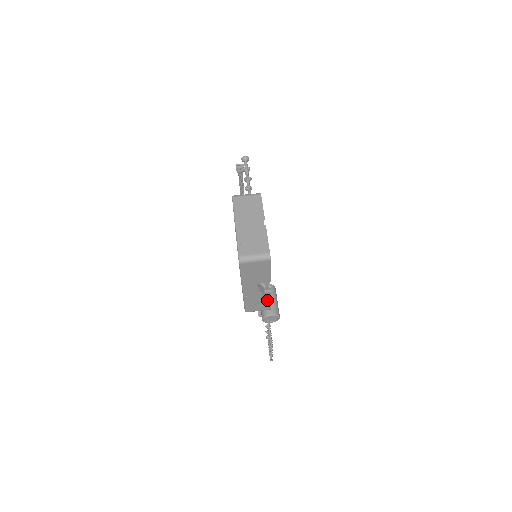
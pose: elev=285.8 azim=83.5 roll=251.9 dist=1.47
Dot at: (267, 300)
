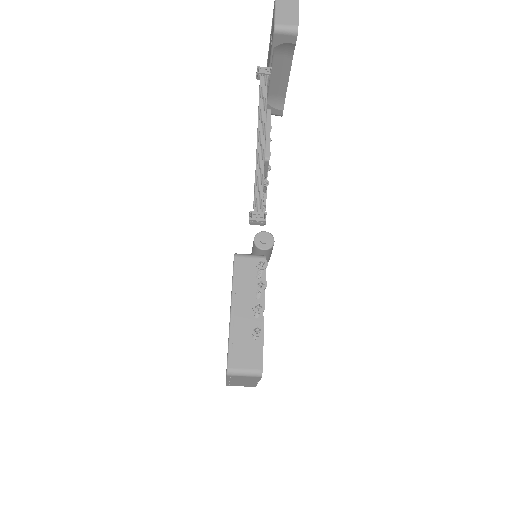
Dot at: occluded
